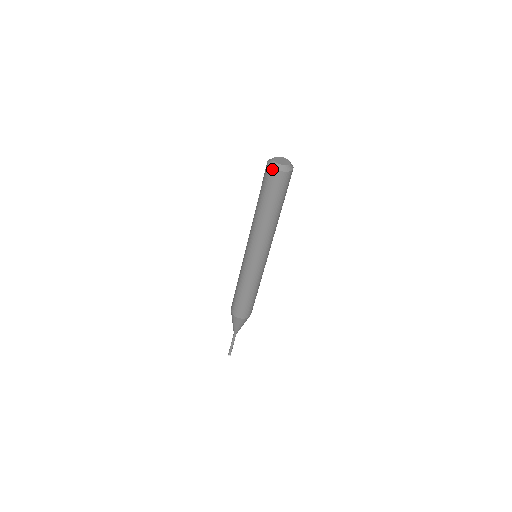
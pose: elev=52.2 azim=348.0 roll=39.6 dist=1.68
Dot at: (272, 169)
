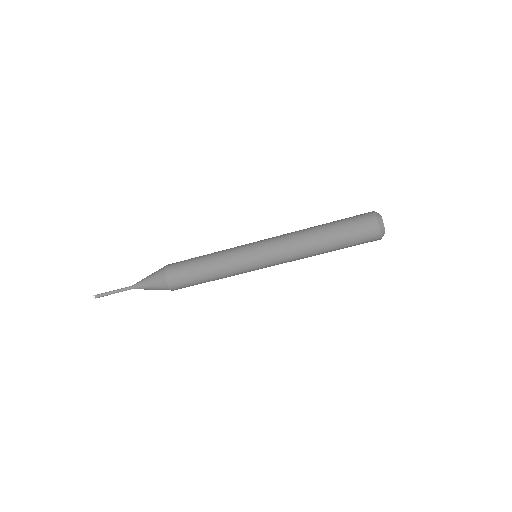
Dot at: (375, 217)
